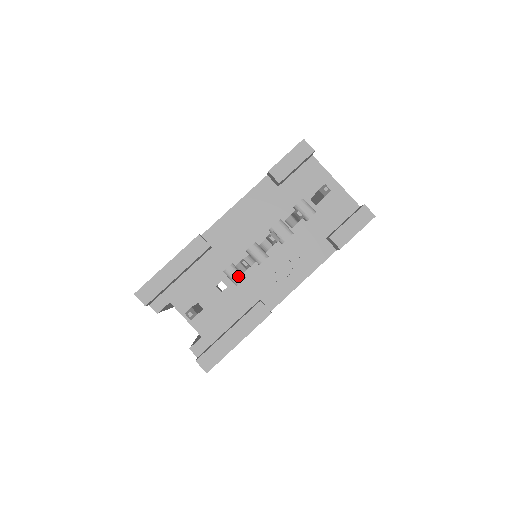
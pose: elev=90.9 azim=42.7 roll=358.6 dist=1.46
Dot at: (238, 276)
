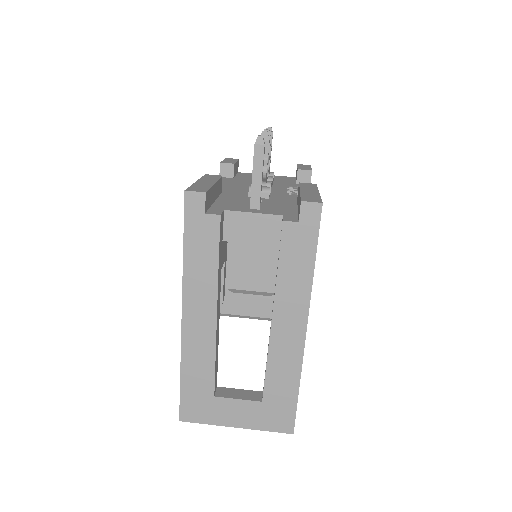
Dot at: (264, 186)
